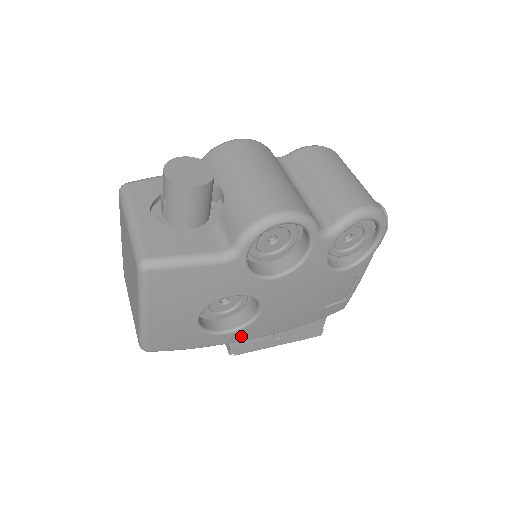
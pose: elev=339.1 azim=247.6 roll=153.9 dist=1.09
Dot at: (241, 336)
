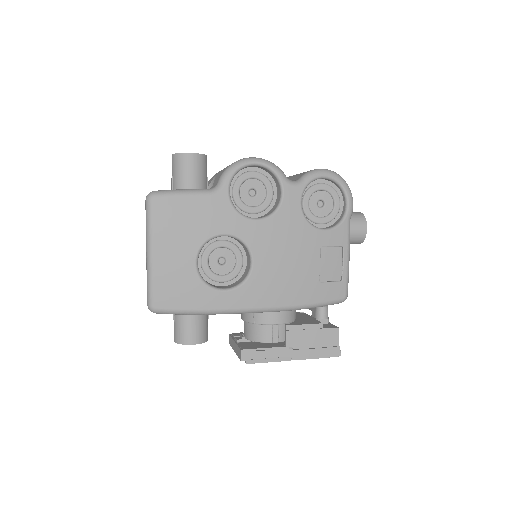
Dot at: (241, 300)
